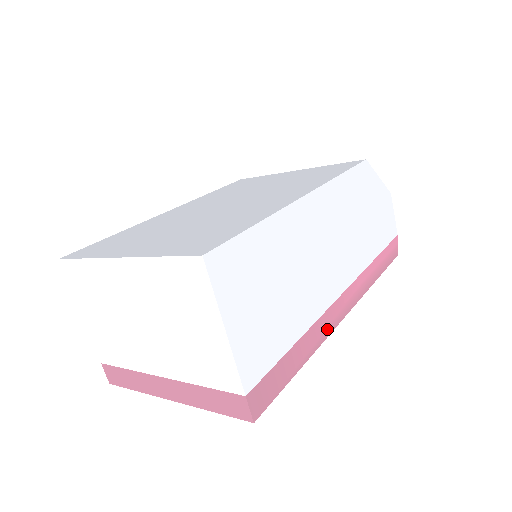
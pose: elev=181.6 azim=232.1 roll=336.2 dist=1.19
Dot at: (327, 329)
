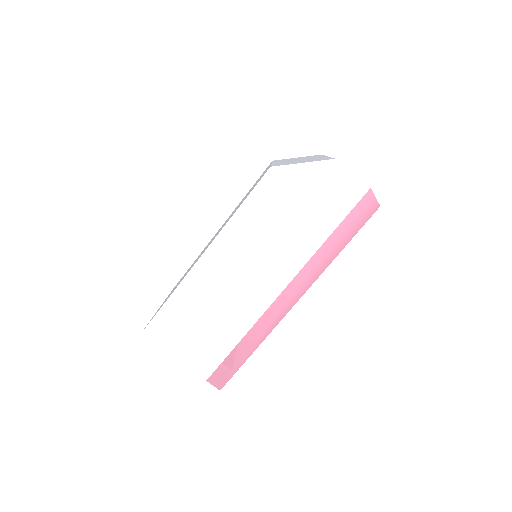
Dot at: (273, 322)
